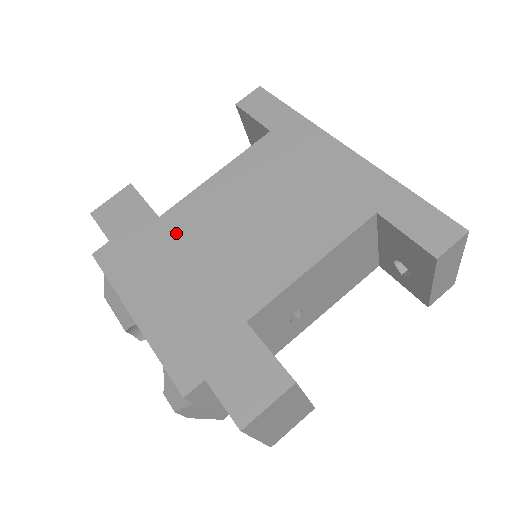
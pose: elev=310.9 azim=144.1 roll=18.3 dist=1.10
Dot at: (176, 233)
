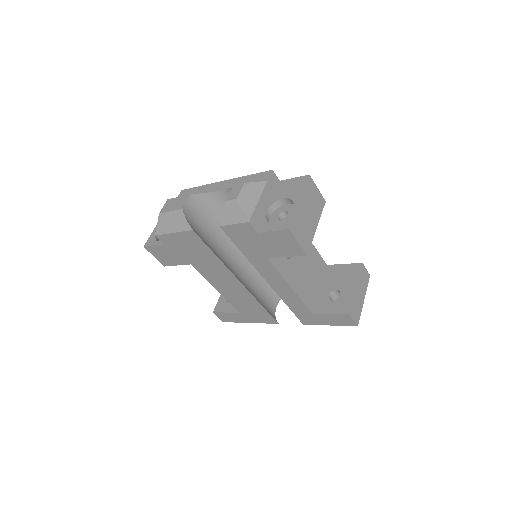
Dot at: occluded
